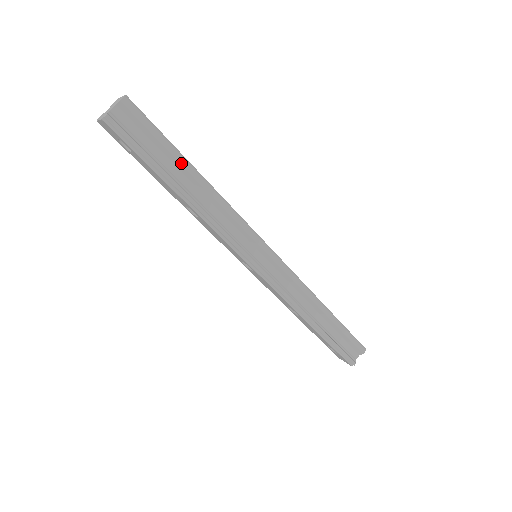
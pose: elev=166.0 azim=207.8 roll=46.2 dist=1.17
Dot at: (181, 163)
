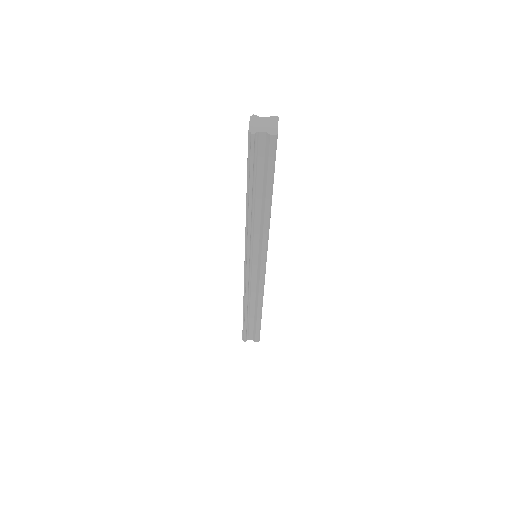
Dot at: (267, 191)
